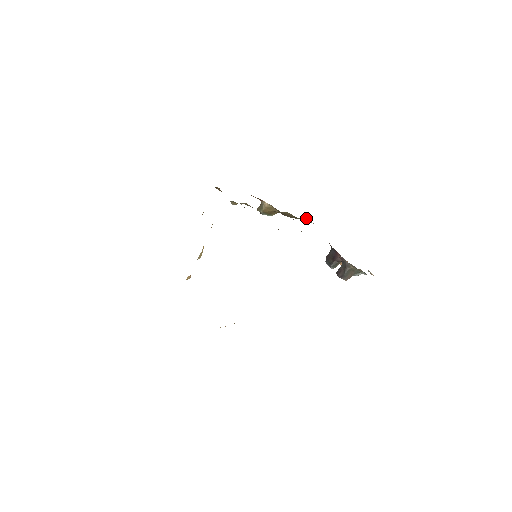
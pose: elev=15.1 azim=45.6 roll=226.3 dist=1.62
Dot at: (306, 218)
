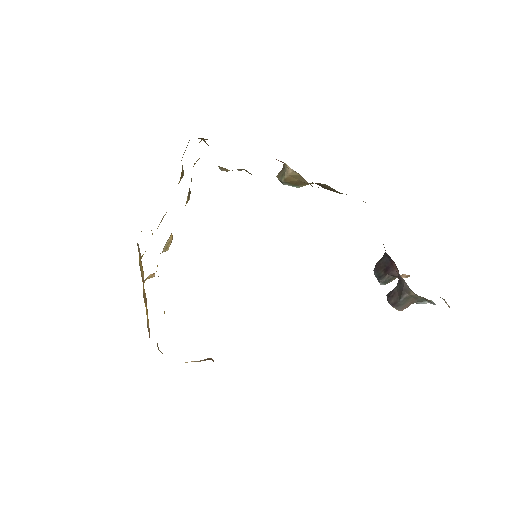
Dot at: occluded
